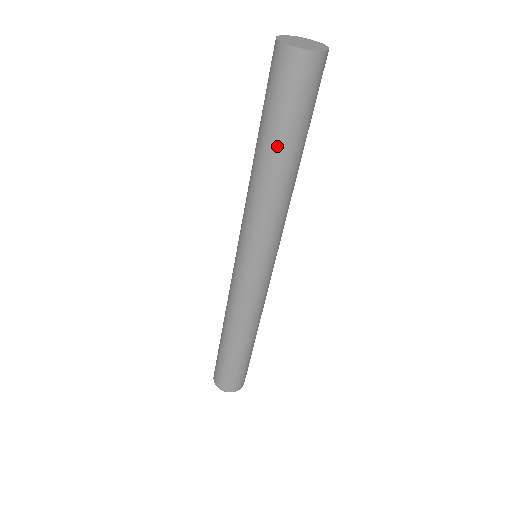
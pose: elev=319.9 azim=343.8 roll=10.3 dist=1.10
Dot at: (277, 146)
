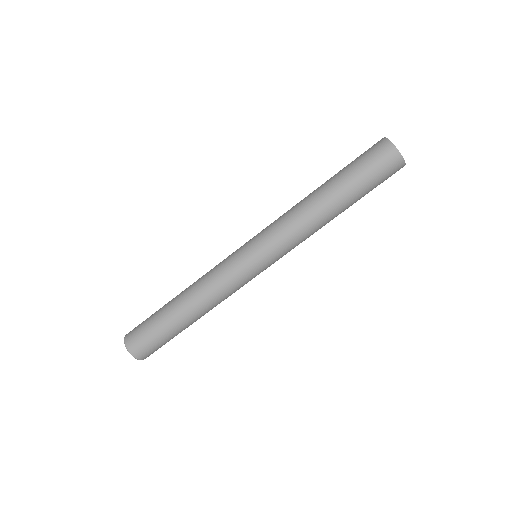
Dot at: (346, 198)
